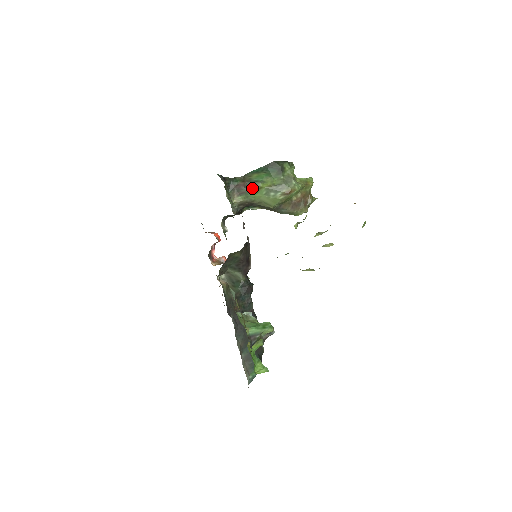
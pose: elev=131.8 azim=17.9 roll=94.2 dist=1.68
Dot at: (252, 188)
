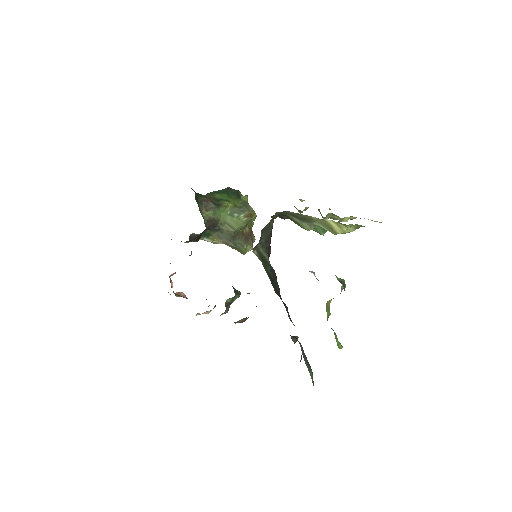
Dot at: (219, 205)
